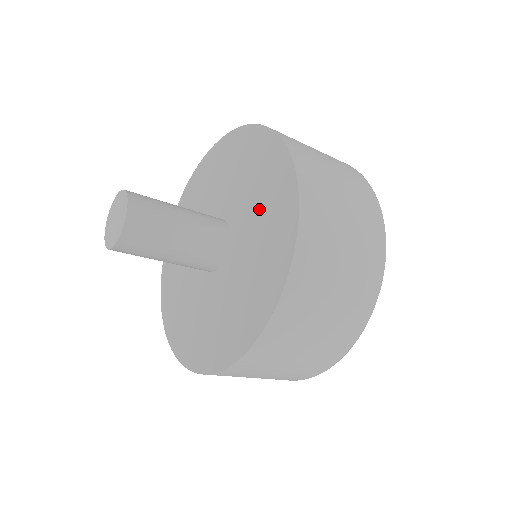
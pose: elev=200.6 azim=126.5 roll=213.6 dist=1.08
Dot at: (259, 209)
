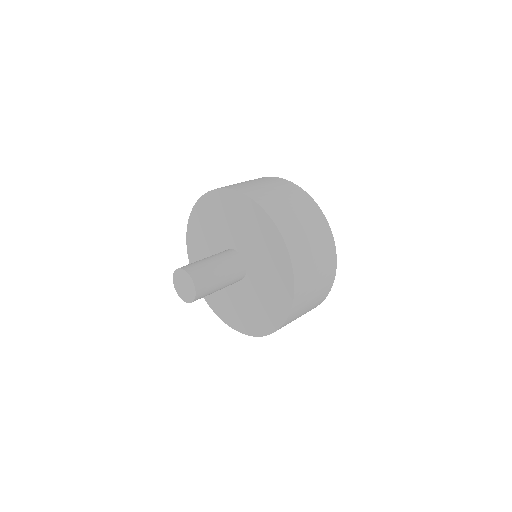
Dot at: (260, 248)
